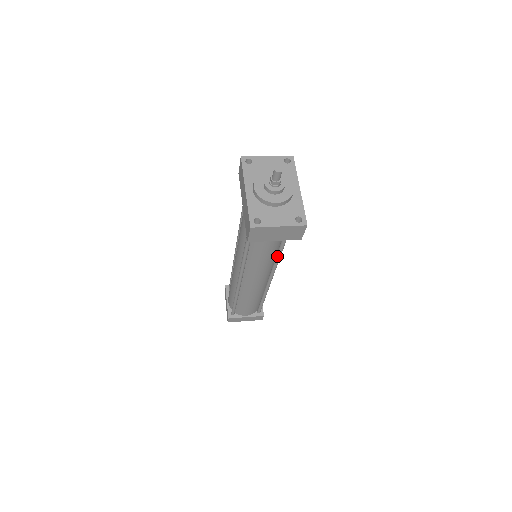
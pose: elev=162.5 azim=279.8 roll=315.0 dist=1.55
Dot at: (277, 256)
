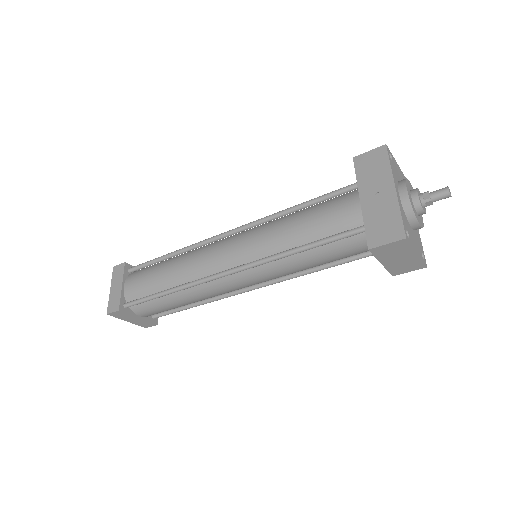
Dot at: (304, 273)
